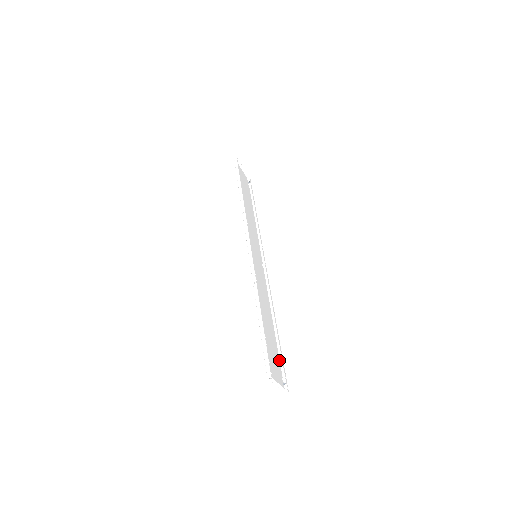
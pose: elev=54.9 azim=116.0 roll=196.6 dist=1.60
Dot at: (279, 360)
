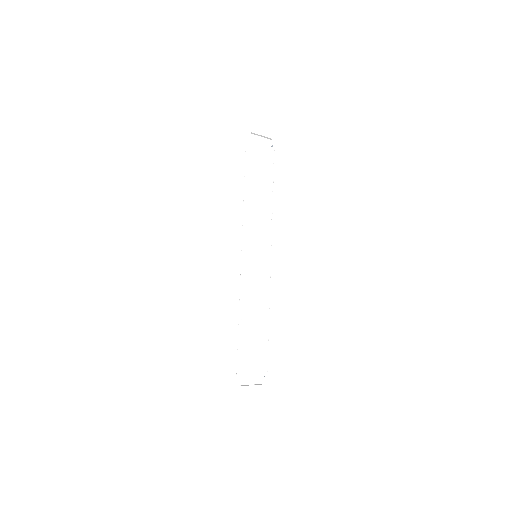
Dot at: (265, 355)
